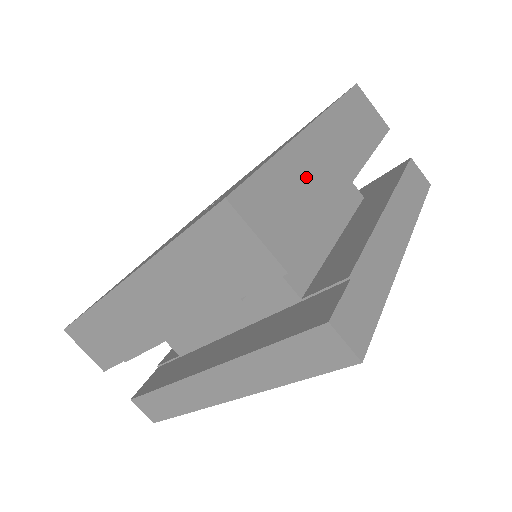
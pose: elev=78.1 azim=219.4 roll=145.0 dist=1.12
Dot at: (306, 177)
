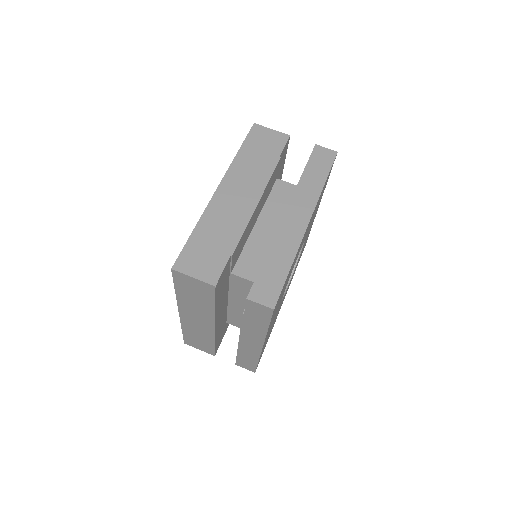
Dot at: occluded
